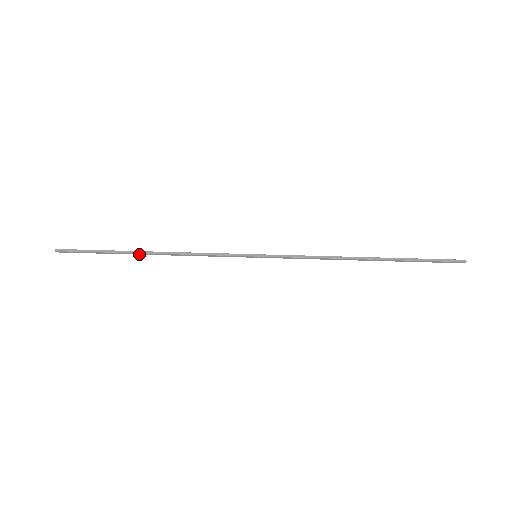
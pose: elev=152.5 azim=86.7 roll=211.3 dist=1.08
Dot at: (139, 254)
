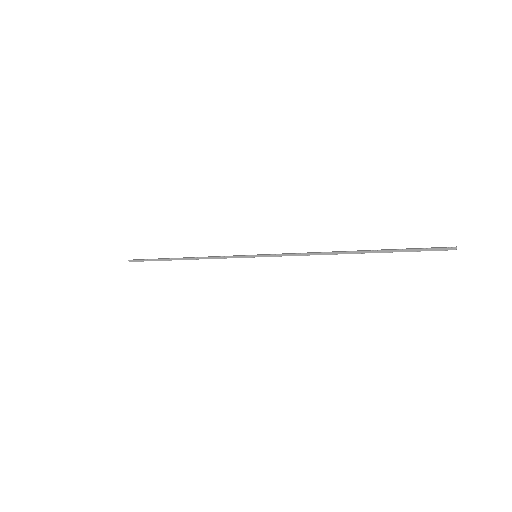
Dot at: occluded
